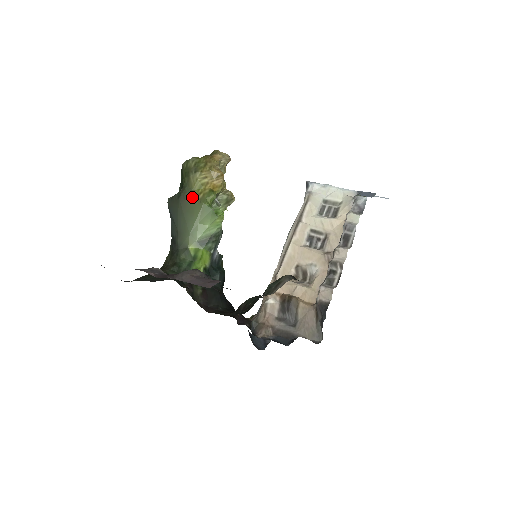
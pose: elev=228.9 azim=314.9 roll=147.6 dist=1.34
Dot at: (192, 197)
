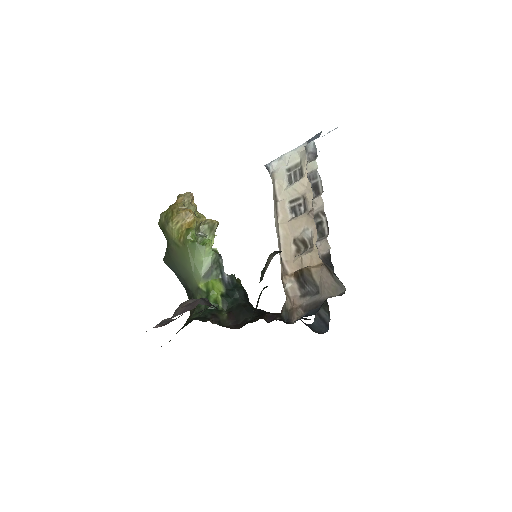
Dot at: (176, 245)
